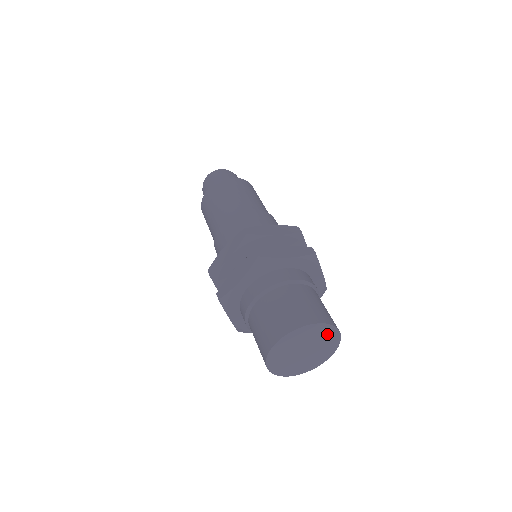
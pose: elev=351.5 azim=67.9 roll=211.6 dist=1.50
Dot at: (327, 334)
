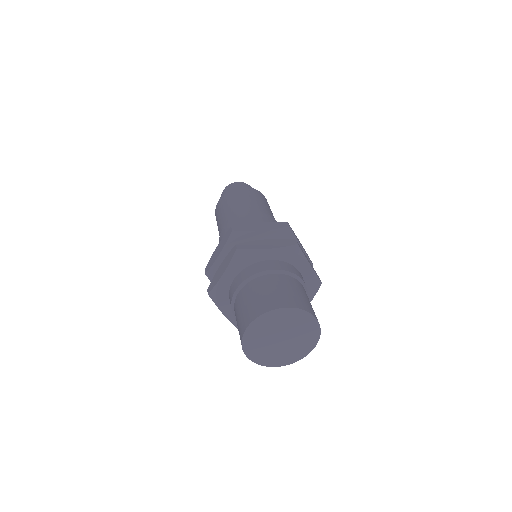
Dot at: (302, 320)
